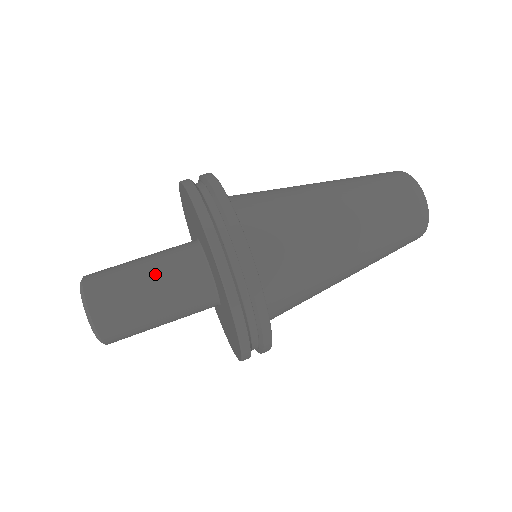
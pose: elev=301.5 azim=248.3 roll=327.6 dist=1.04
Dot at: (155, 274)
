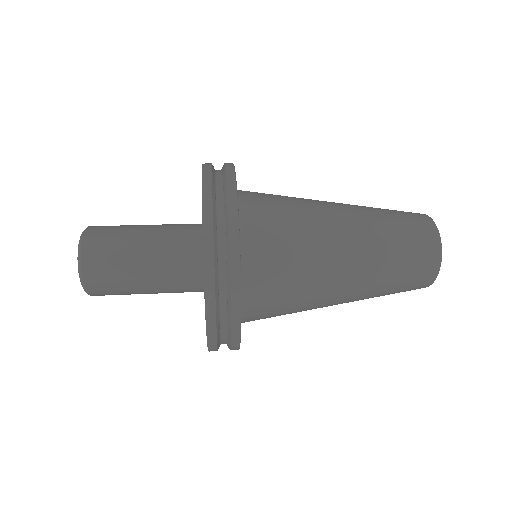
Dot at: (153, 228)
